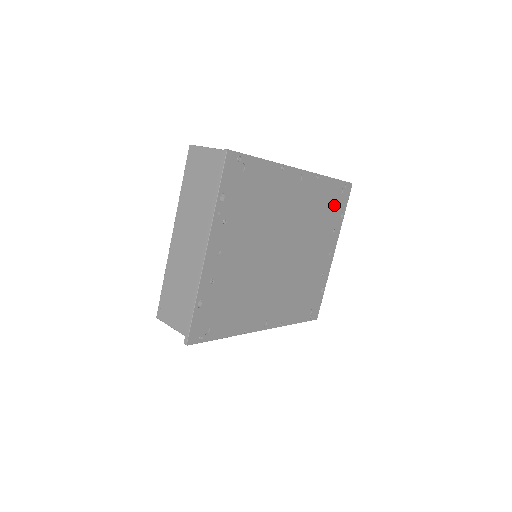
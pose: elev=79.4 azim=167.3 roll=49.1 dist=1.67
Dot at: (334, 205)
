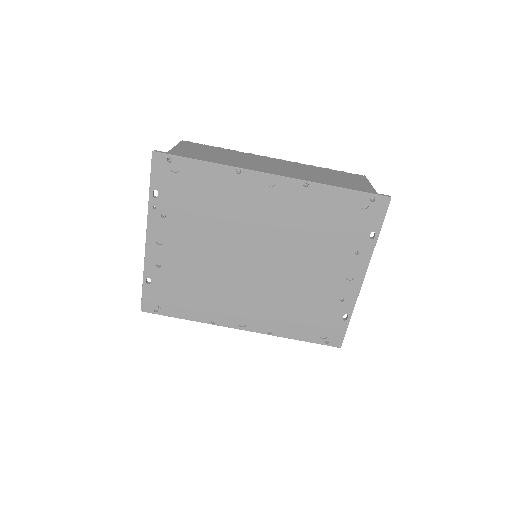
Dot at: (351, 221)
